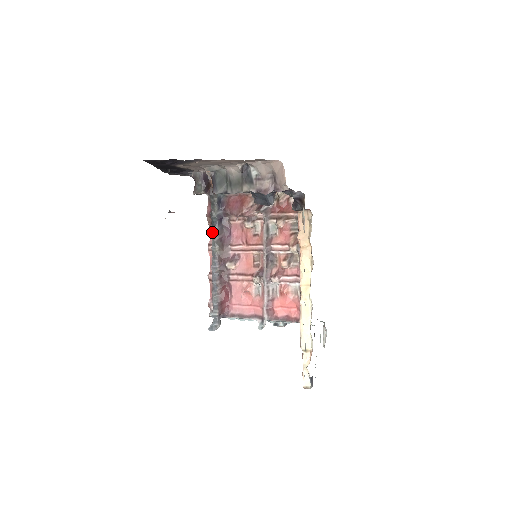
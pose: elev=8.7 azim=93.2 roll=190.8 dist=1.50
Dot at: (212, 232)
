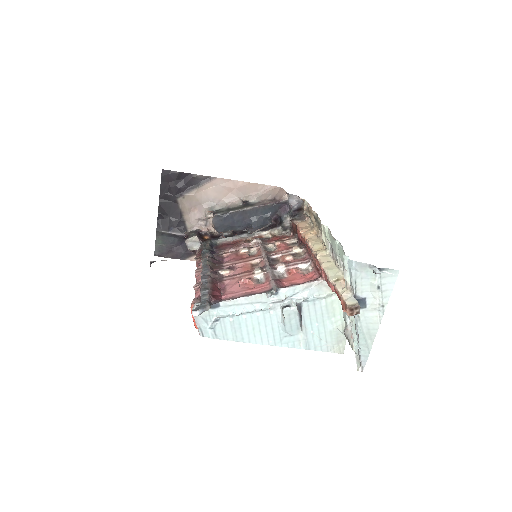
Dot at: (203, 256)
